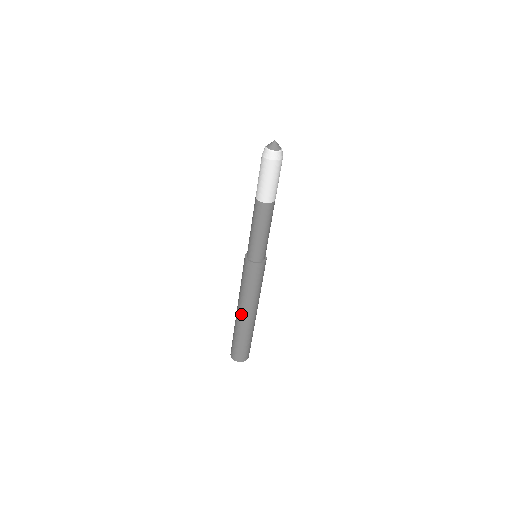
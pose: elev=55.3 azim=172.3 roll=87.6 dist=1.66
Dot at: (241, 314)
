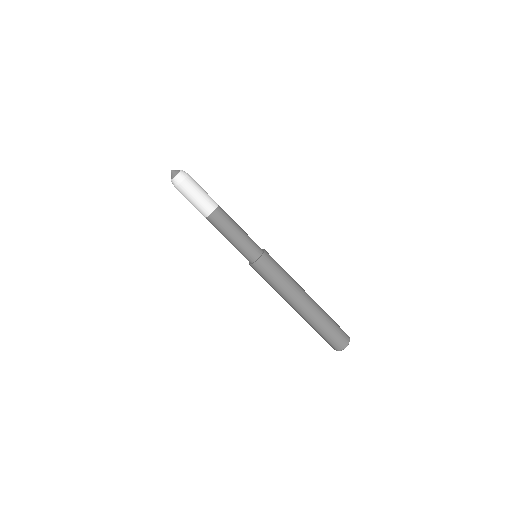
Dot at: occluded
